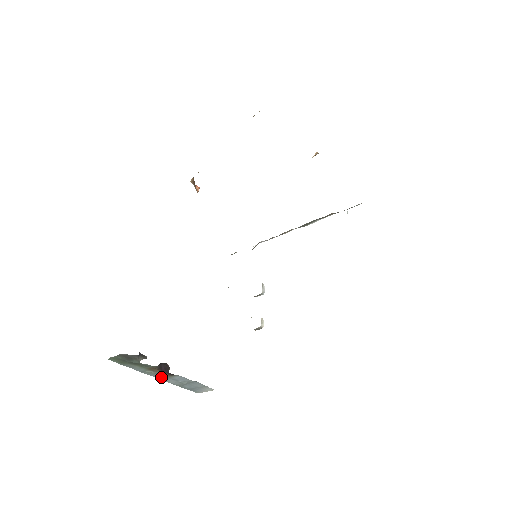
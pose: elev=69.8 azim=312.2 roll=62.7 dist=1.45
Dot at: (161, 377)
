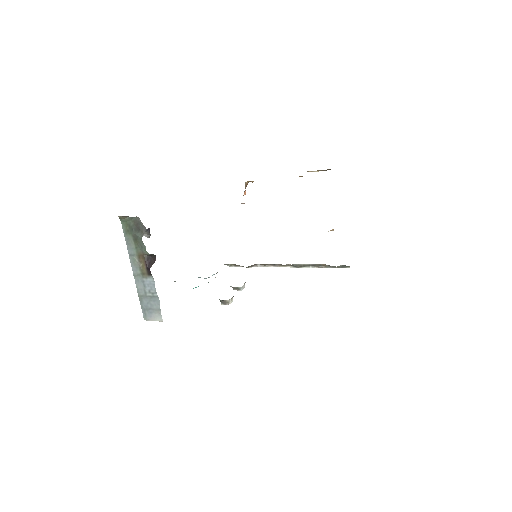
Dot at: (137, 274)
